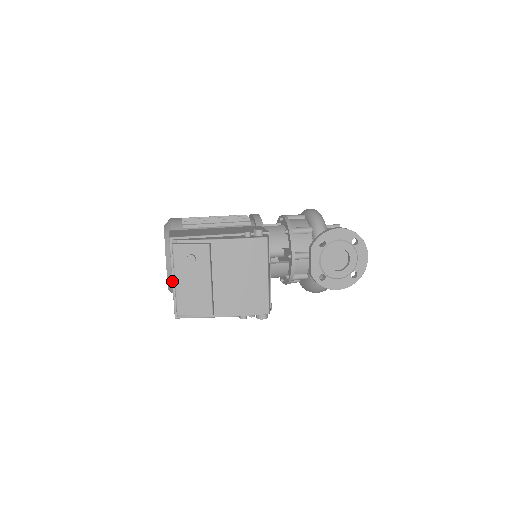
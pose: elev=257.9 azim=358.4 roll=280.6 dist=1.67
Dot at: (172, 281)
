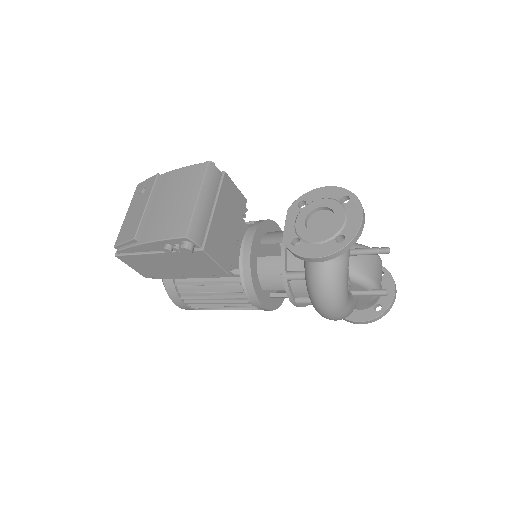
Dot at: occluded
